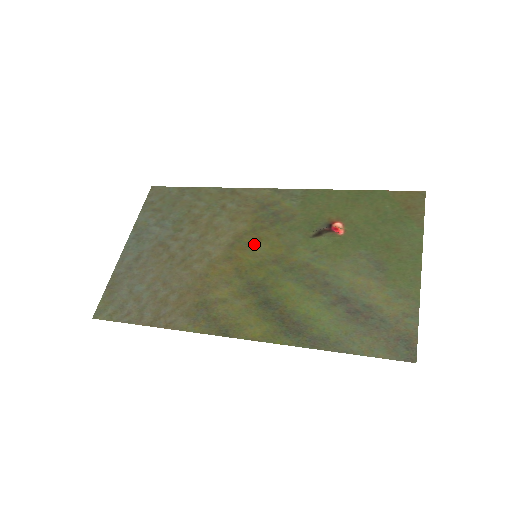
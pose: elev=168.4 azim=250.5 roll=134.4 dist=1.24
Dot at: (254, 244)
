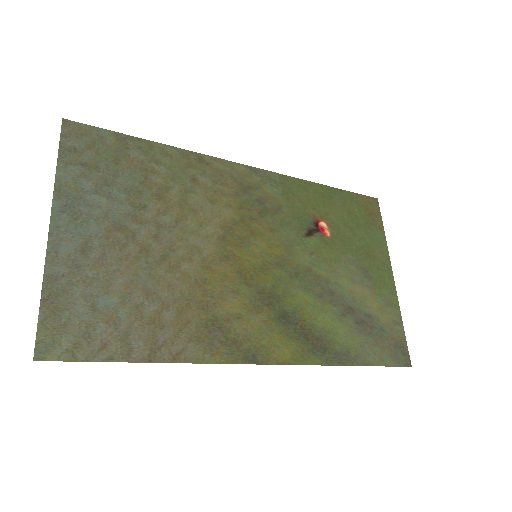
Dot at: (249, 240)
